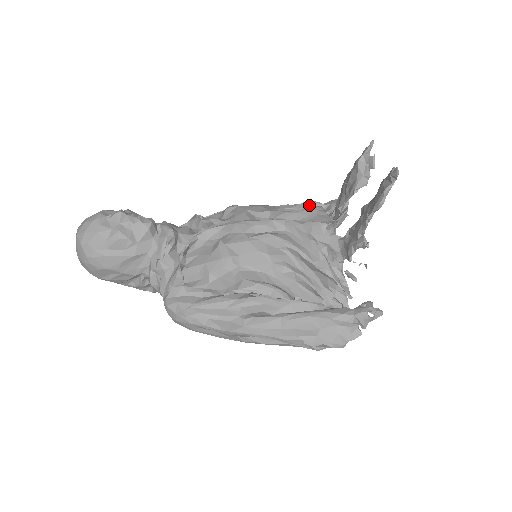
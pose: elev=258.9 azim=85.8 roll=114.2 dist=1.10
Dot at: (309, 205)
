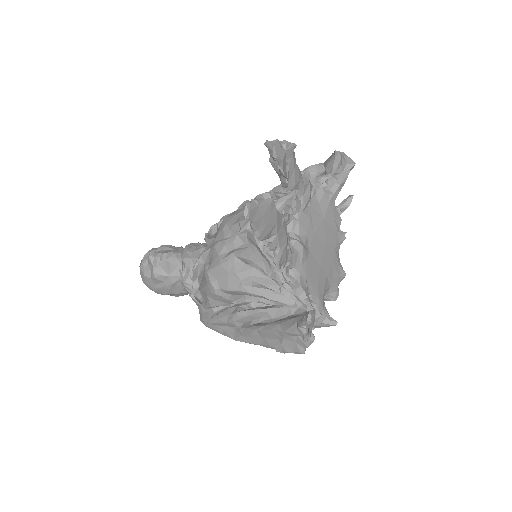
Dot at: occluded
